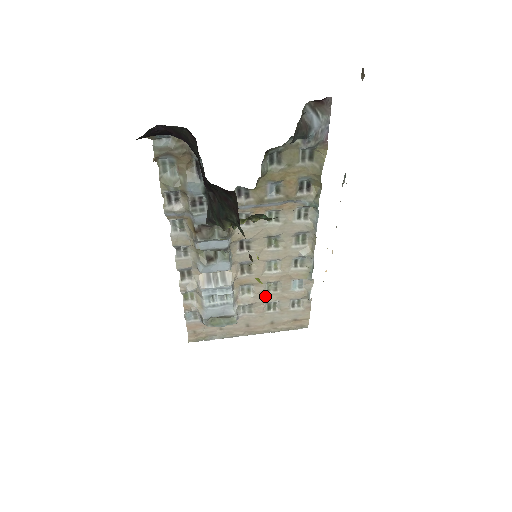
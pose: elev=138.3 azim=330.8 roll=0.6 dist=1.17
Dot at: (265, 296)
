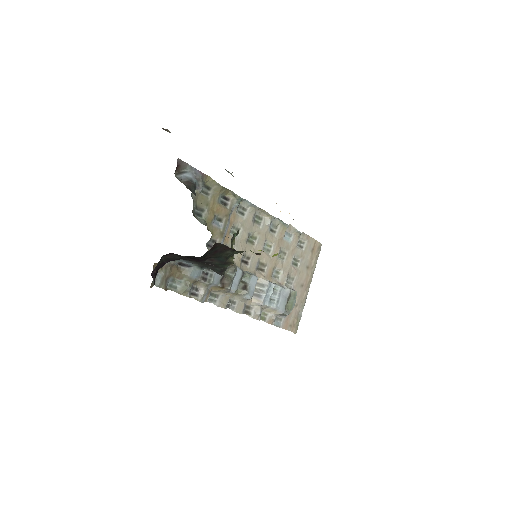
Dot at: (286, 263)
